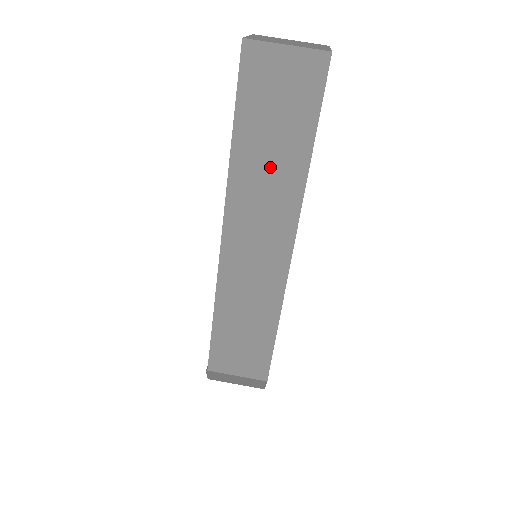
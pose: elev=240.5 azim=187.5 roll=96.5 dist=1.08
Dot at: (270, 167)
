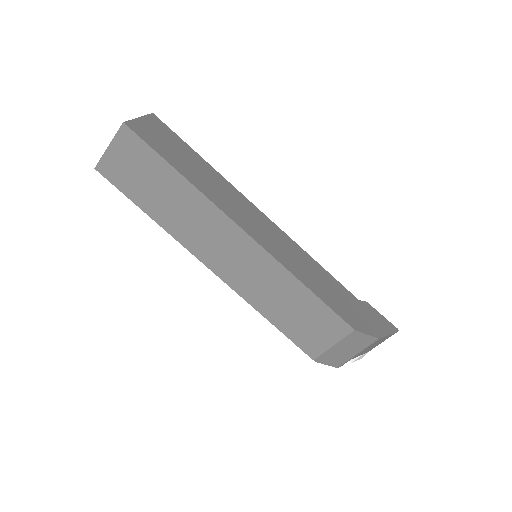
Dot at: (175, 204)
